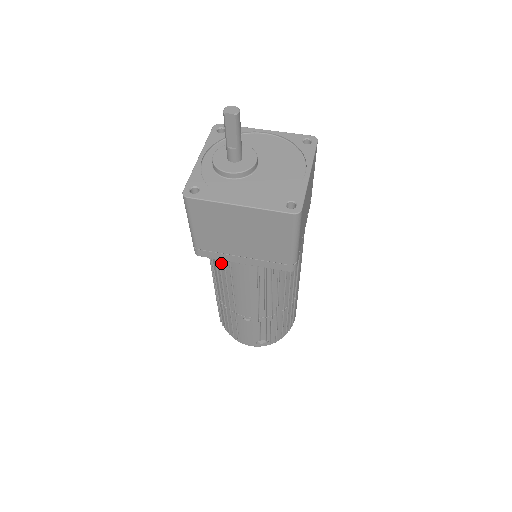
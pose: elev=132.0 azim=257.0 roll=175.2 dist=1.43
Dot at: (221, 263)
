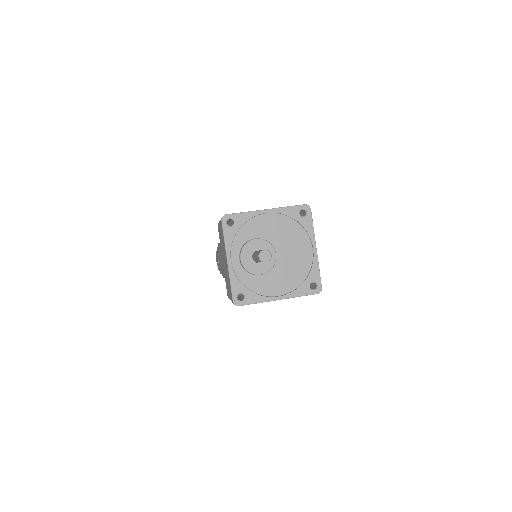
Dot at: occluded
